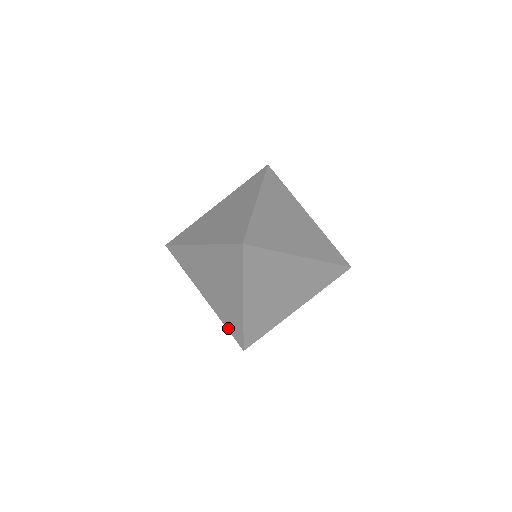
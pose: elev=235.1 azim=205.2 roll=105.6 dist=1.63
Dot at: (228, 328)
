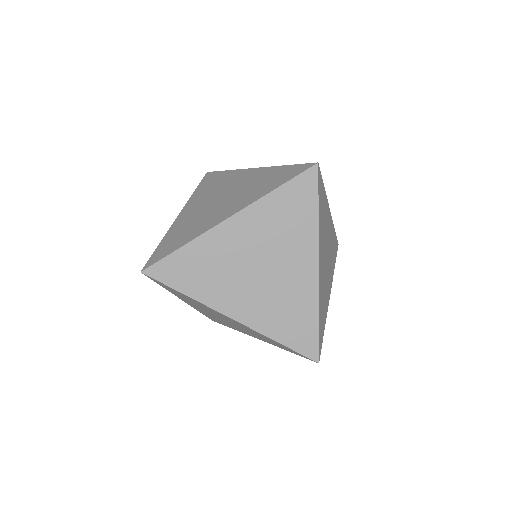
Dot at: (160, 245)
